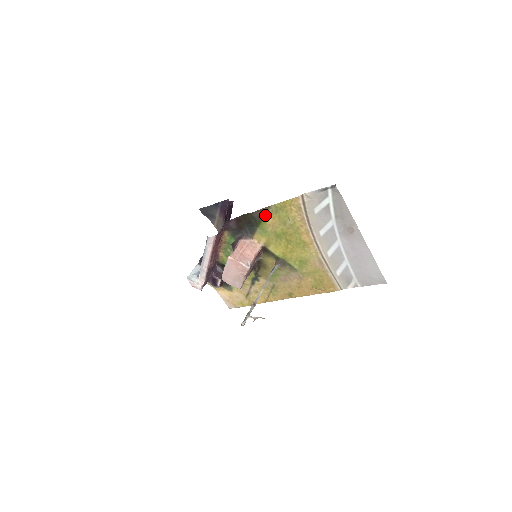
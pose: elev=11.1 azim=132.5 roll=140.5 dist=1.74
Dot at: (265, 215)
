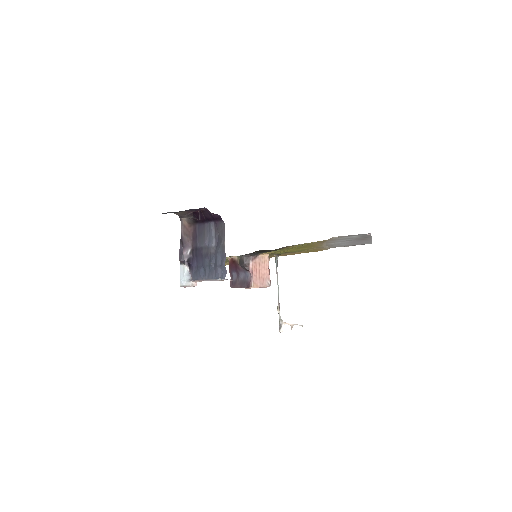
Dot at: (284, 248)
